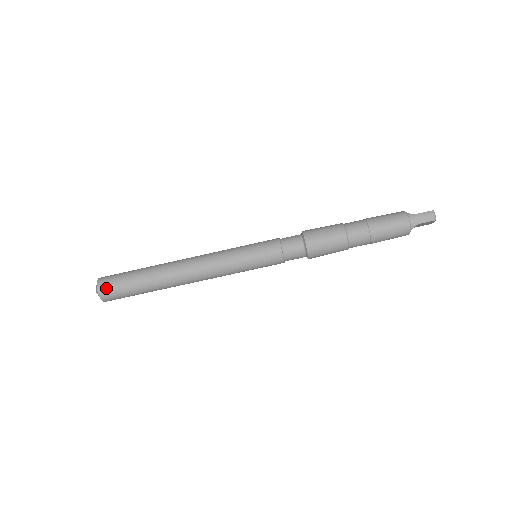
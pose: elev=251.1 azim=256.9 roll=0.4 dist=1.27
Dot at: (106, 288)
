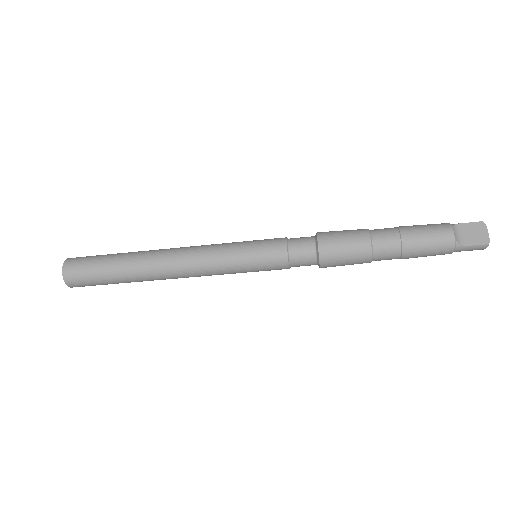
Dot at: (79, 286)
